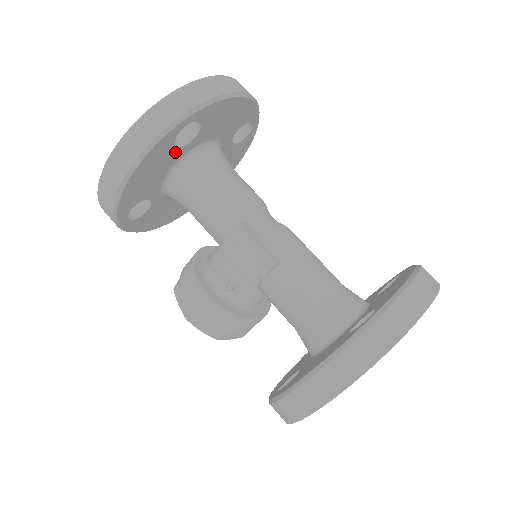
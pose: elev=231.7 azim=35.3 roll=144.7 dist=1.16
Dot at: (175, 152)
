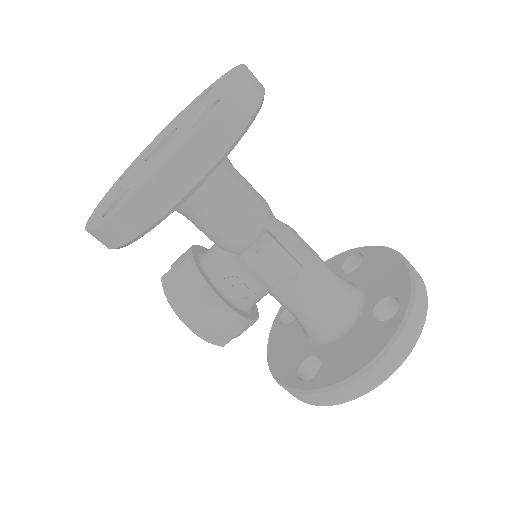
Dot at: occluded
